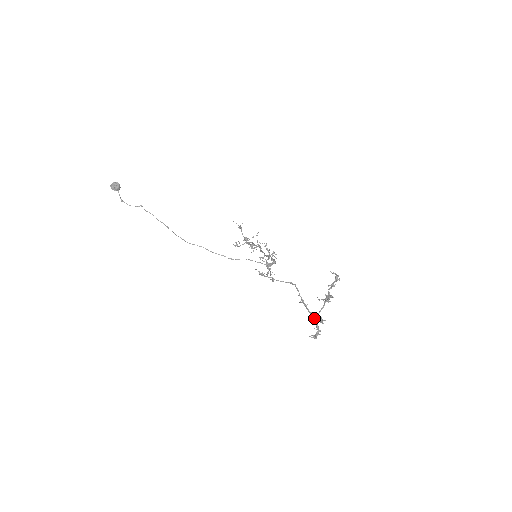
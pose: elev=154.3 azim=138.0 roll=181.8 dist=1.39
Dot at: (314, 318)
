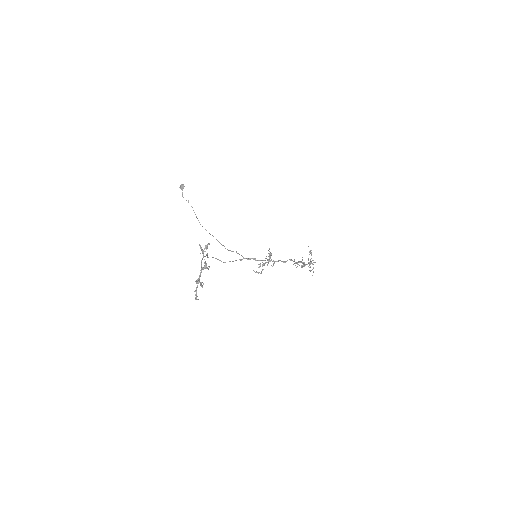
Dot at: occluded
